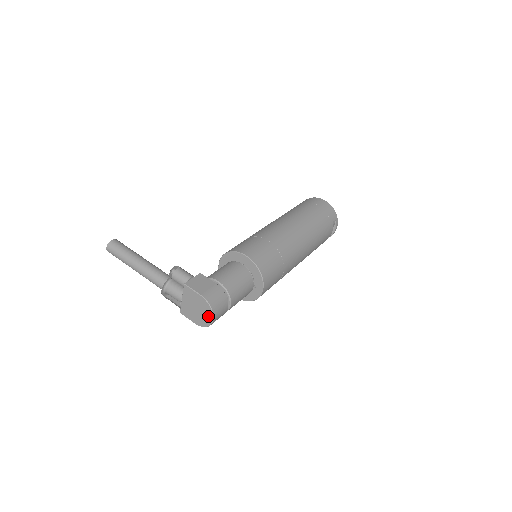
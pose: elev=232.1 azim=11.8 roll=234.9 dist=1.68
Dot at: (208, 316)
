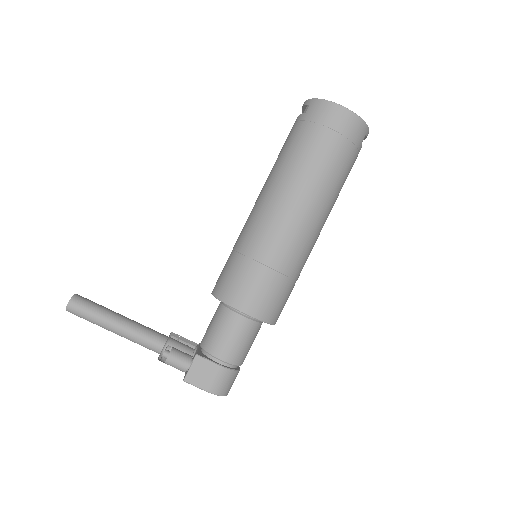
Dot at: occluded
